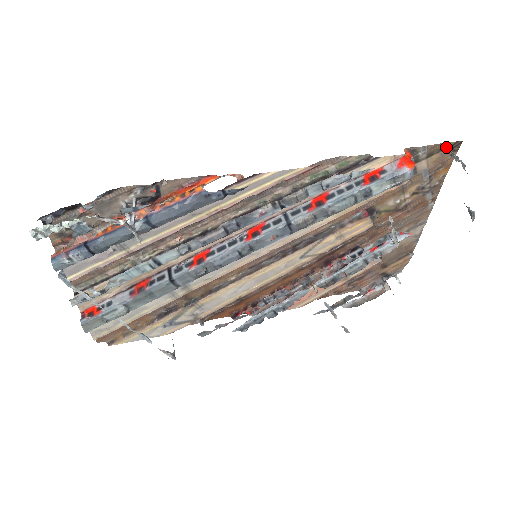
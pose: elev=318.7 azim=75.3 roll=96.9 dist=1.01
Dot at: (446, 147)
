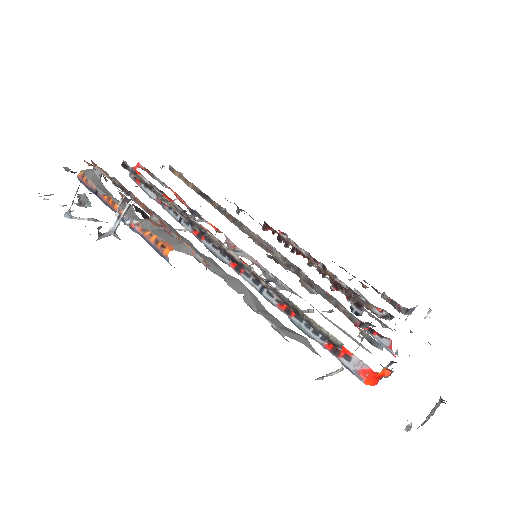
Dot at: occluded
